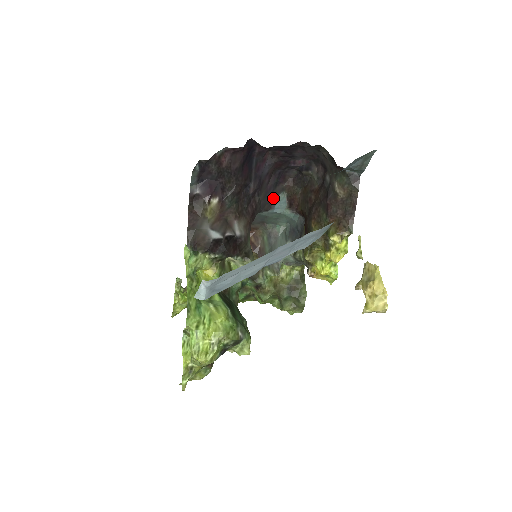
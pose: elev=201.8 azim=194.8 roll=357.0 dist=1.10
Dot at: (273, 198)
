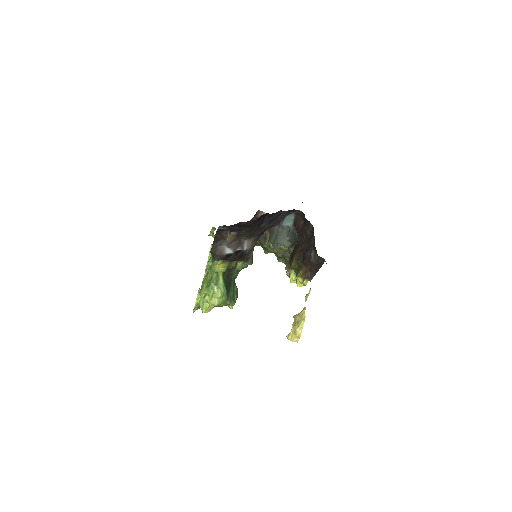
Dot at: (283, 218)
